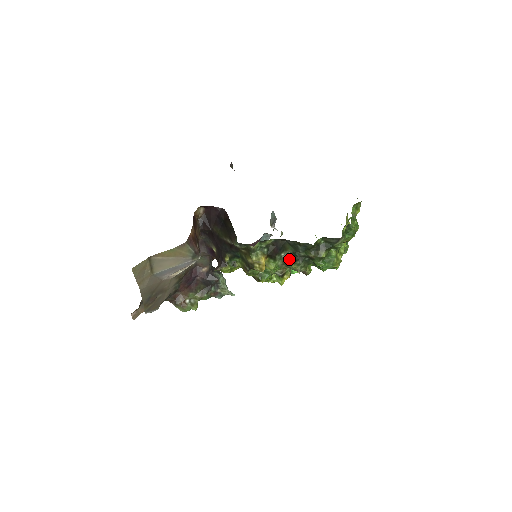
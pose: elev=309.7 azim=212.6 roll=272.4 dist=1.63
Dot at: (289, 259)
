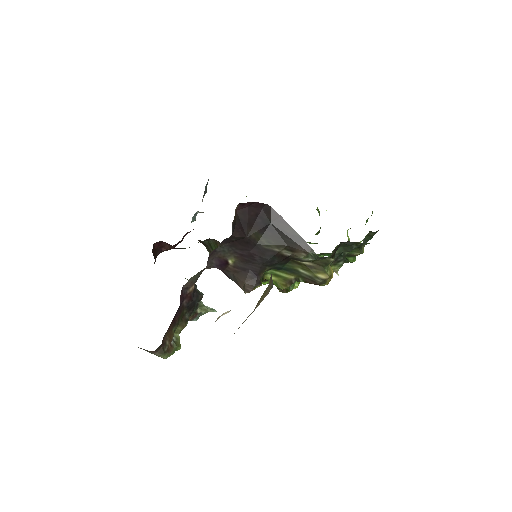
Dot at: (332, 261)
